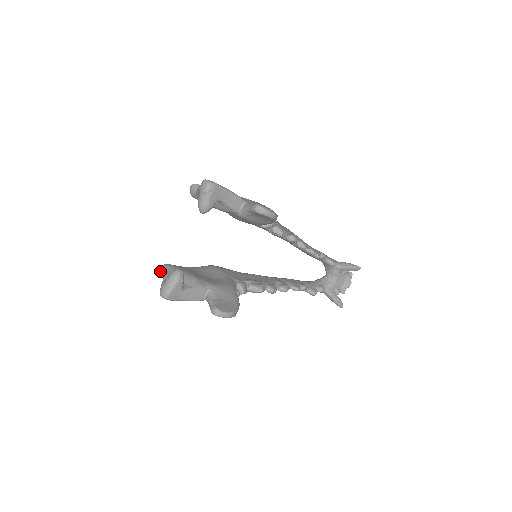
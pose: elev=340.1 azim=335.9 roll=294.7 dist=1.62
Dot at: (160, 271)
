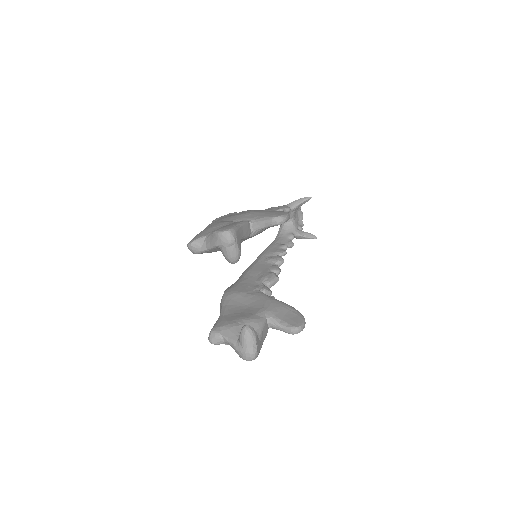
Dot at: (215, 341)
